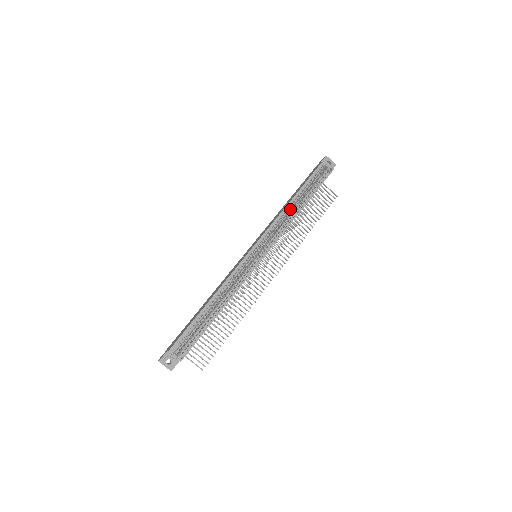
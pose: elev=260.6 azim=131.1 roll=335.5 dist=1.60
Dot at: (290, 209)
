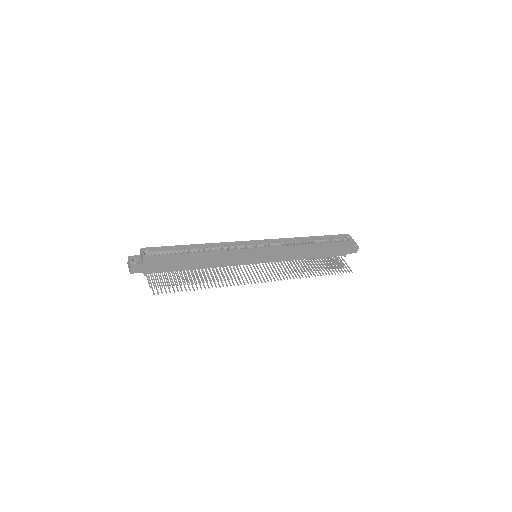
Dot at: (303, 243)
